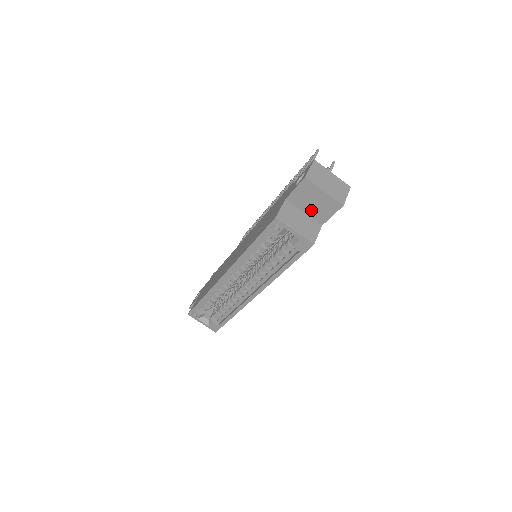
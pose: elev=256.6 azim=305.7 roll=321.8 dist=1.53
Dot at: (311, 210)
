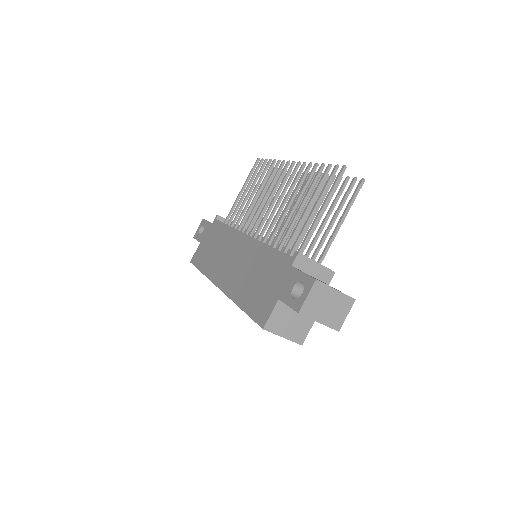
Dot at: occluded
